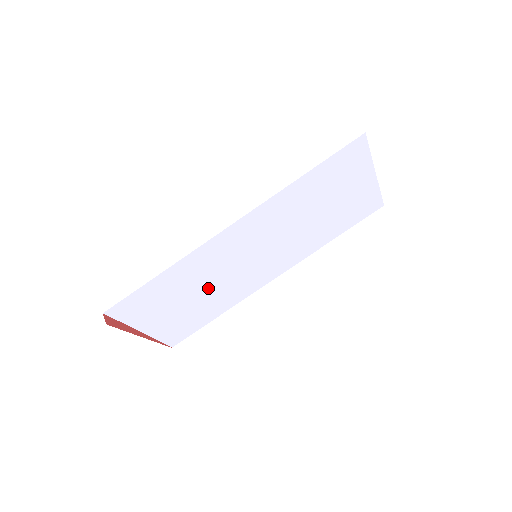
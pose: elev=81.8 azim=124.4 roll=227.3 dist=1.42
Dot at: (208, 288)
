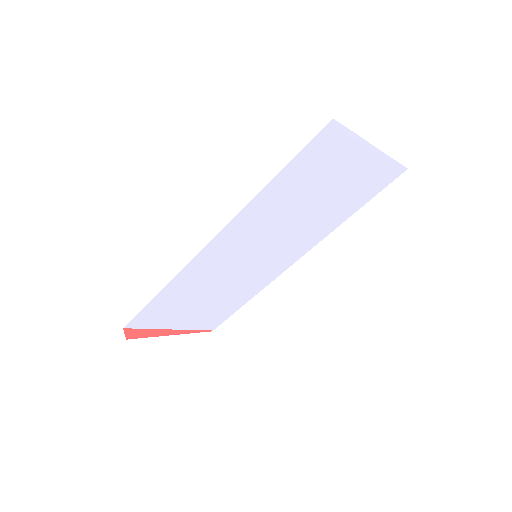
Dot at: (220, 288)
